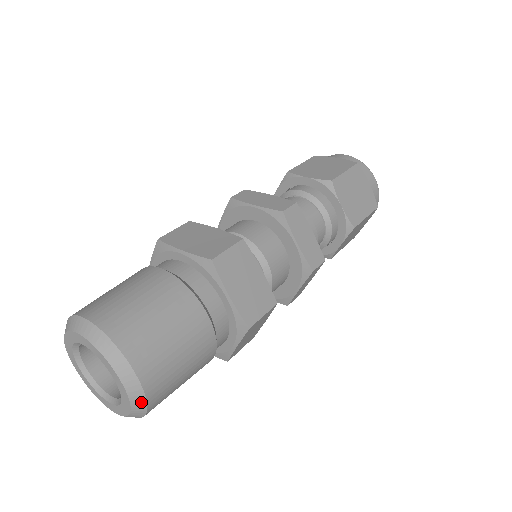
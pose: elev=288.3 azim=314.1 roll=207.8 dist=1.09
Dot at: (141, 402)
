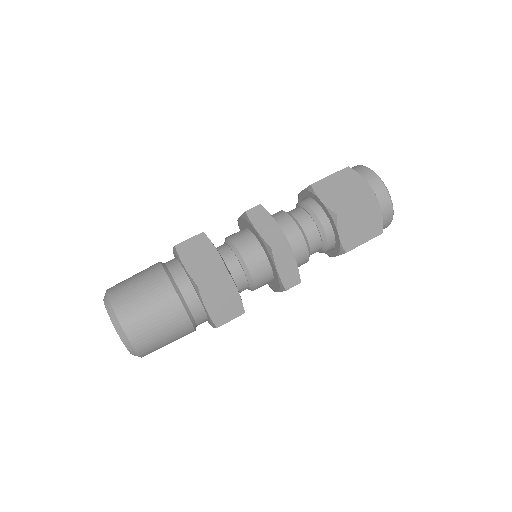
Dot at: (122, 332)
